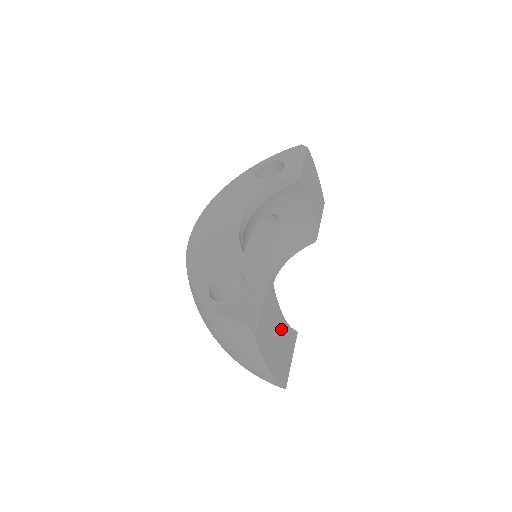
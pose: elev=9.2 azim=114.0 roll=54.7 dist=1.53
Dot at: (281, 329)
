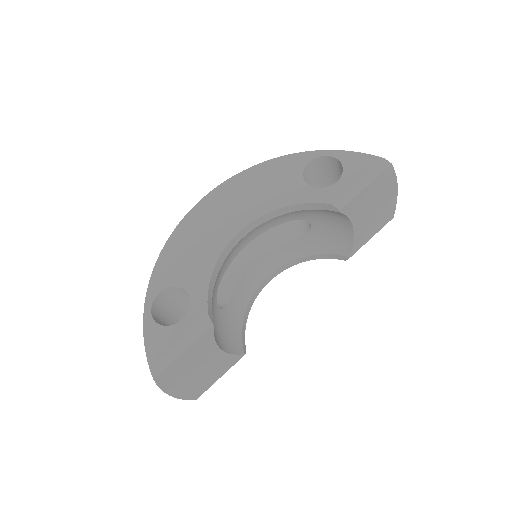
Dot at: (211, 361)
